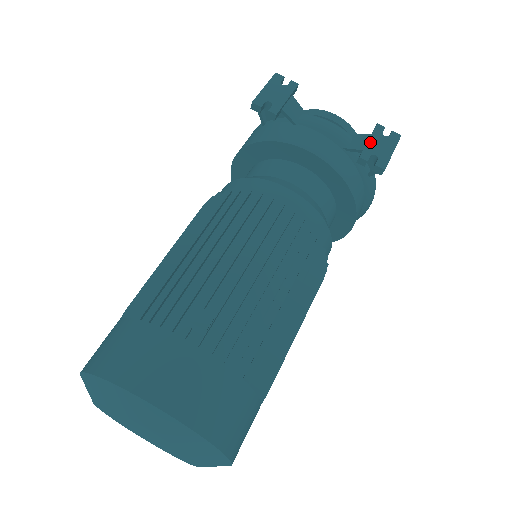
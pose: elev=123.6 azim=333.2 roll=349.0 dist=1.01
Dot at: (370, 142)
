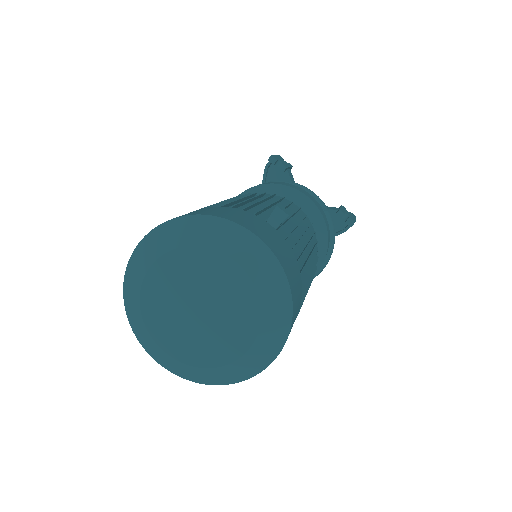
Dot at: (342, 208)
